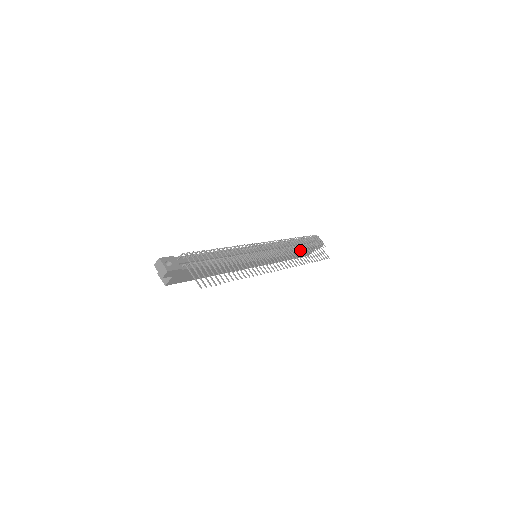
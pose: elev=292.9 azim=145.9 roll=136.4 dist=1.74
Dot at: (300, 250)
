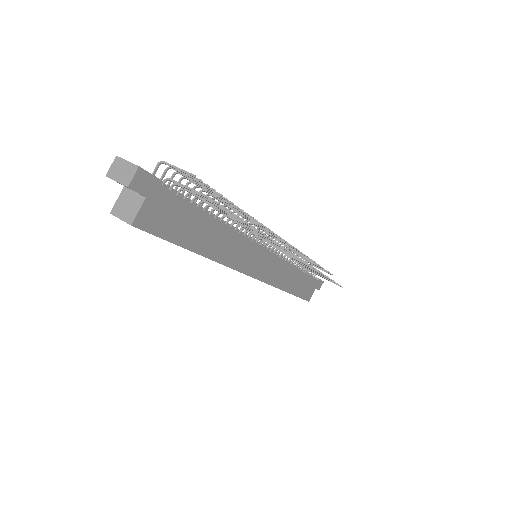
Dot at: occluded
